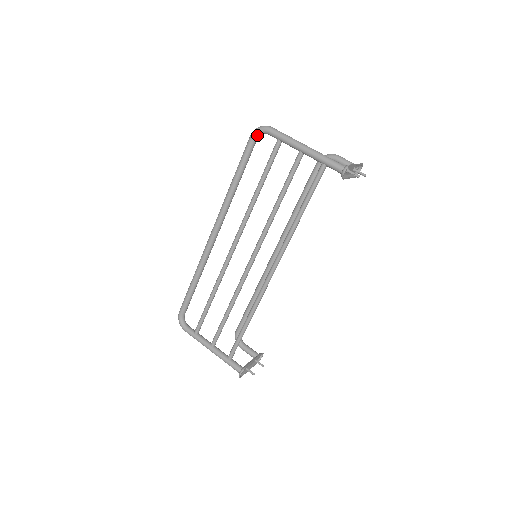
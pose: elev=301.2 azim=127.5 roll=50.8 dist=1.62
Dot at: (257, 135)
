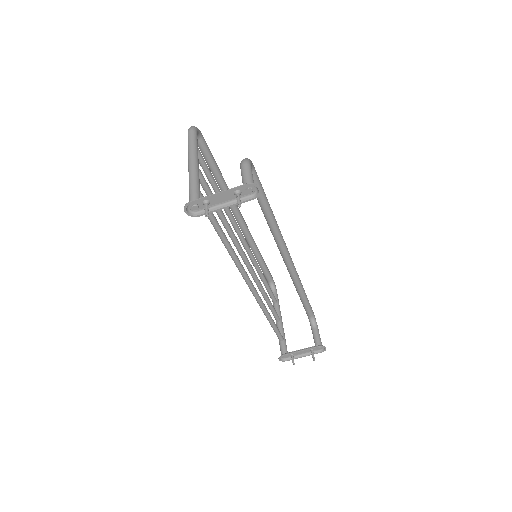
Dot at: occluded
